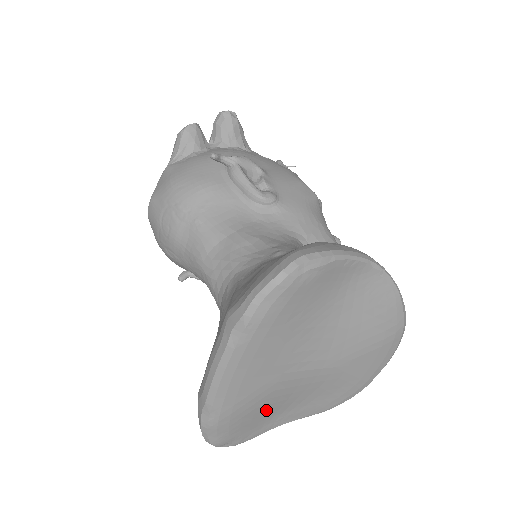
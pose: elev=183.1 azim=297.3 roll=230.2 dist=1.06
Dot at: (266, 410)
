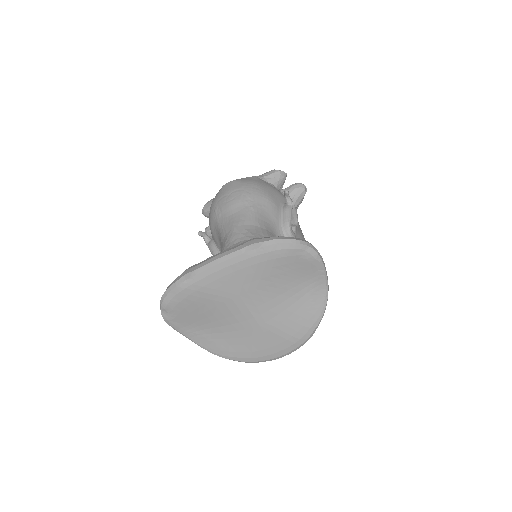
Dot at: (204, 314)
